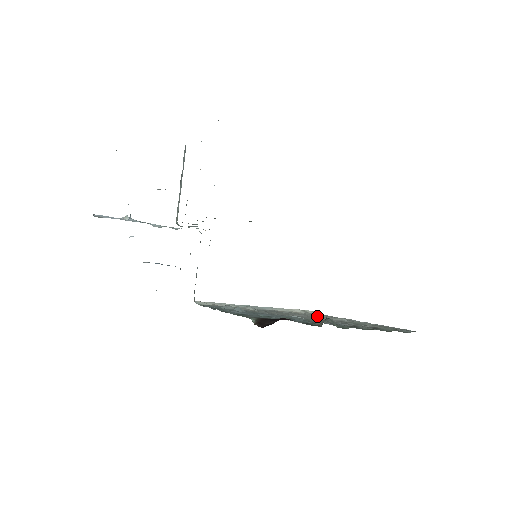
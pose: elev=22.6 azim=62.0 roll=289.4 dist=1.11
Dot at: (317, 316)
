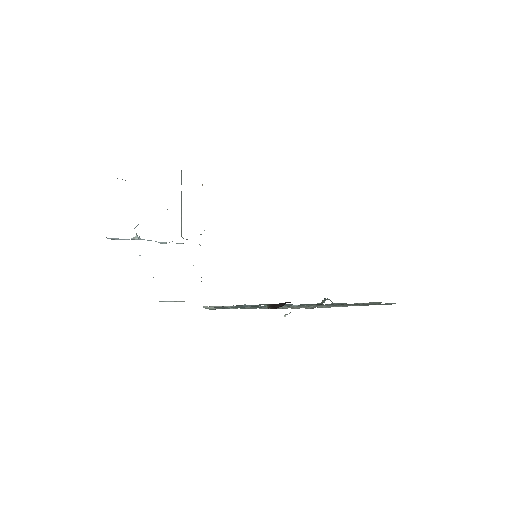
Dot at: occluded
